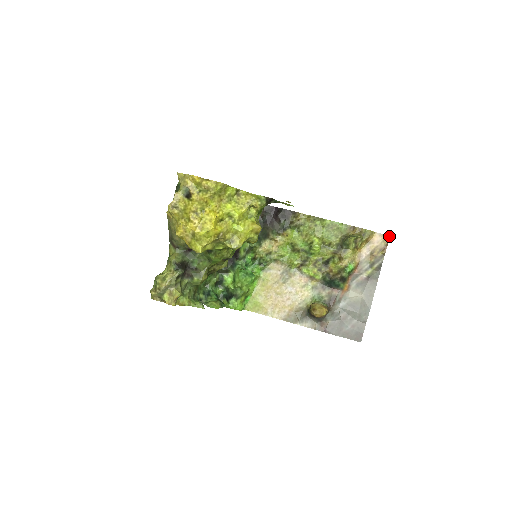
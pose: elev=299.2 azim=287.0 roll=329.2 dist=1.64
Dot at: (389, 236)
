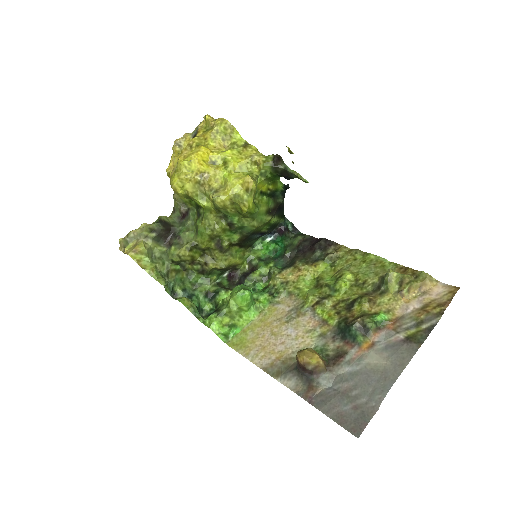
Dot at: (458, 288)
